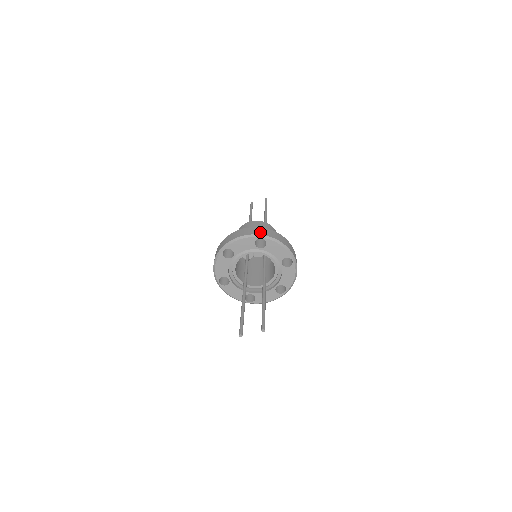
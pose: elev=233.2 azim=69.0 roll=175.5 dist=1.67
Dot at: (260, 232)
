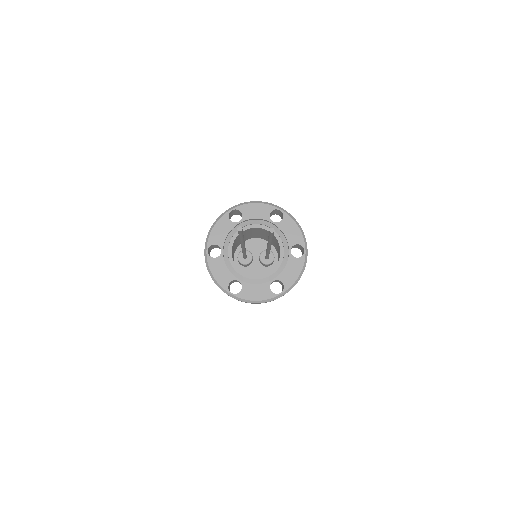
Dot at: (279, 207)
